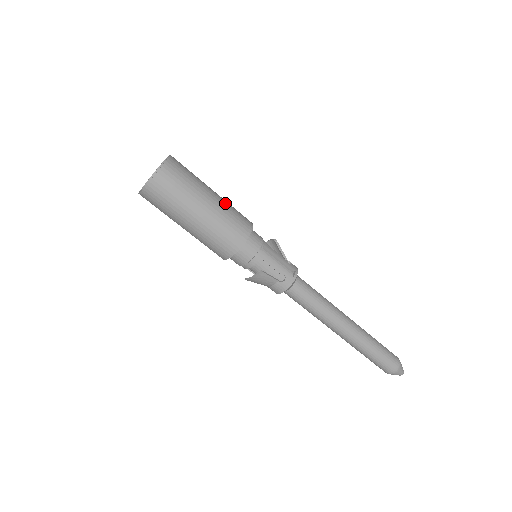
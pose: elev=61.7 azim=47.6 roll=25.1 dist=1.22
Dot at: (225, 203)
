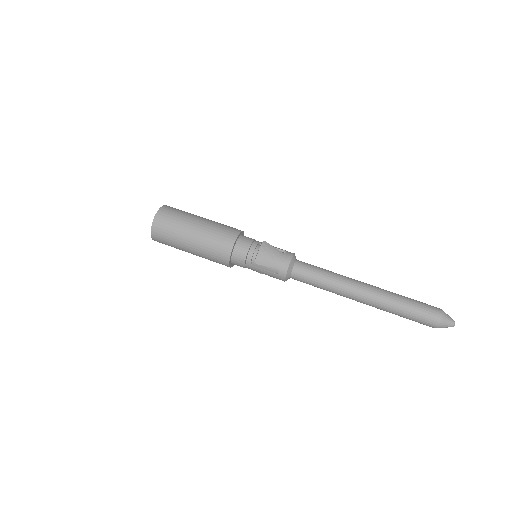
Dot at: occluded
